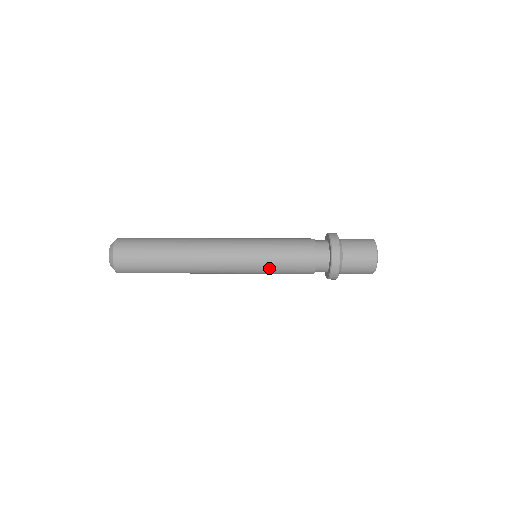
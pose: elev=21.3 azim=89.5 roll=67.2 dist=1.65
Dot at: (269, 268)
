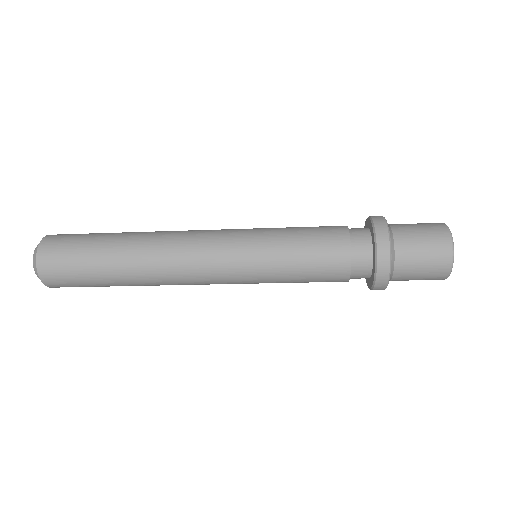
Dot at: occluded
